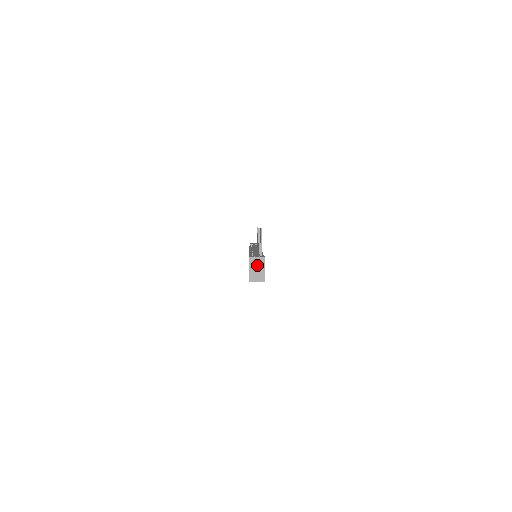
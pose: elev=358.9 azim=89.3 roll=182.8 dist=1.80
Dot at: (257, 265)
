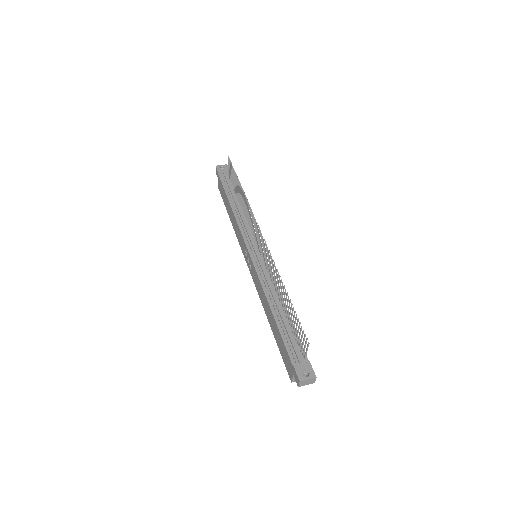
Dot at: (307, 384)
